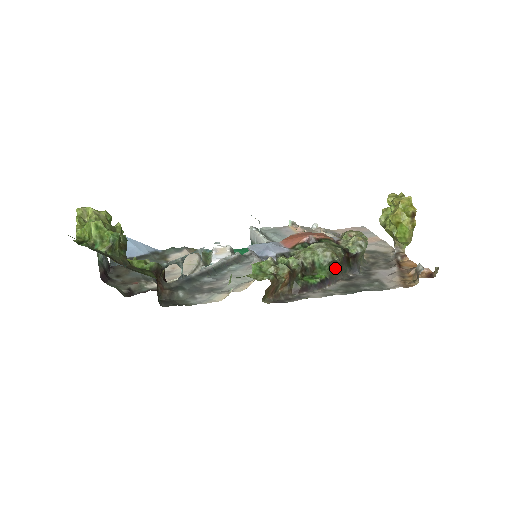
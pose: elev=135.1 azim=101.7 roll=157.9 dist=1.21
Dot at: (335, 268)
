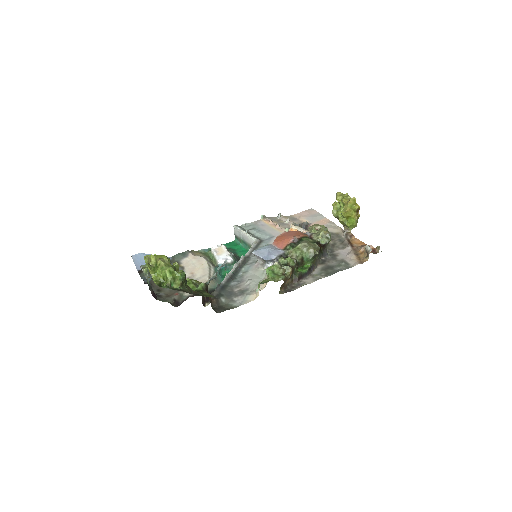
Dot at: (315, 258)
